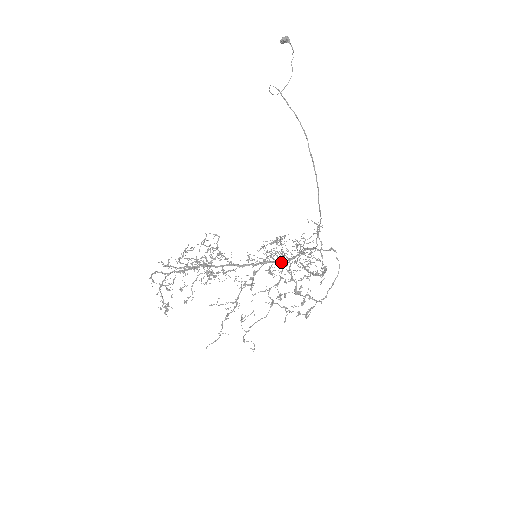
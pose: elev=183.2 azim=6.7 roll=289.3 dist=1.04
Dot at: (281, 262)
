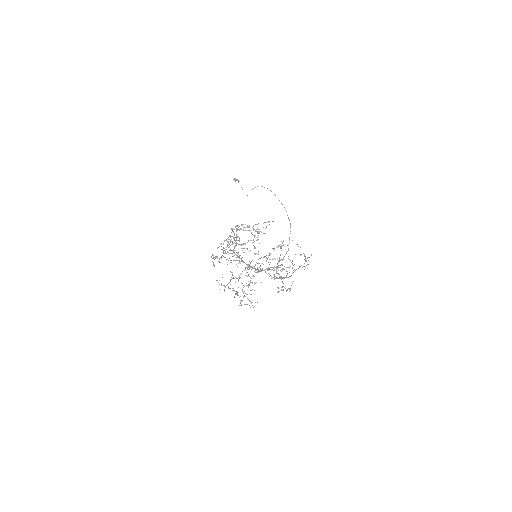
Dot at: occluded
